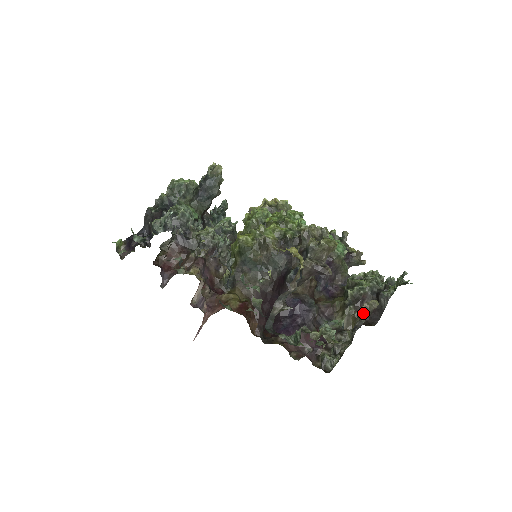
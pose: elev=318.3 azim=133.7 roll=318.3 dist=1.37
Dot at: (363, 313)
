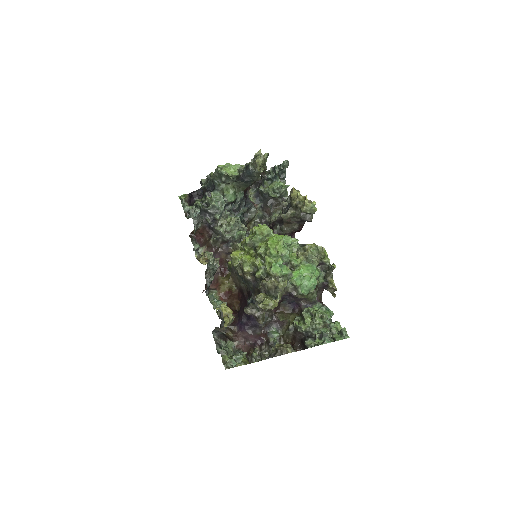
Dot at: (279, 351)
